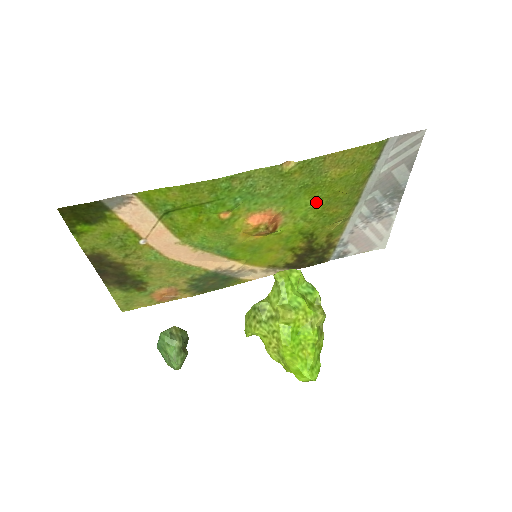
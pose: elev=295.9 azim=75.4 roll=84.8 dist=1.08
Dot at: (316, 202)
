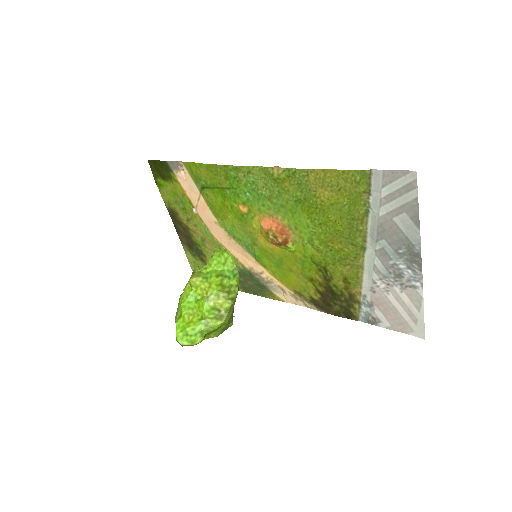
Dot at: (317, 226)
